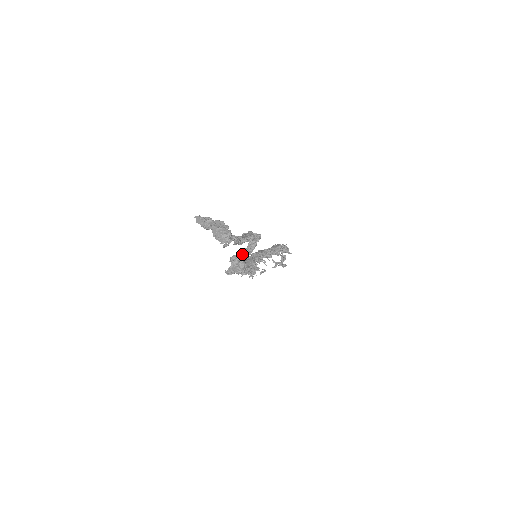
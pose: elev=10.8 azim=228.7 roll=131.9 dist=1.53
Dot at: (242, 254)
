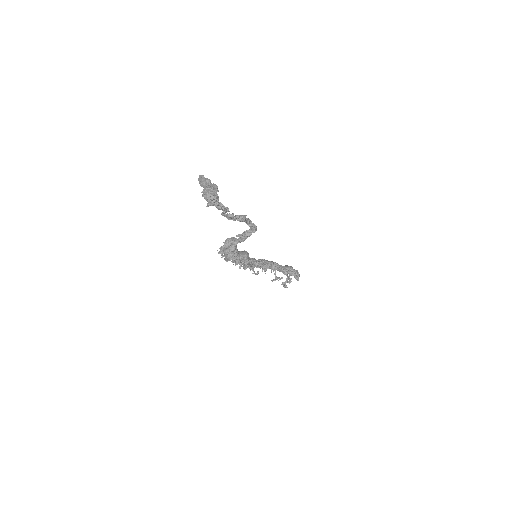
Dot at: (236, 239)
